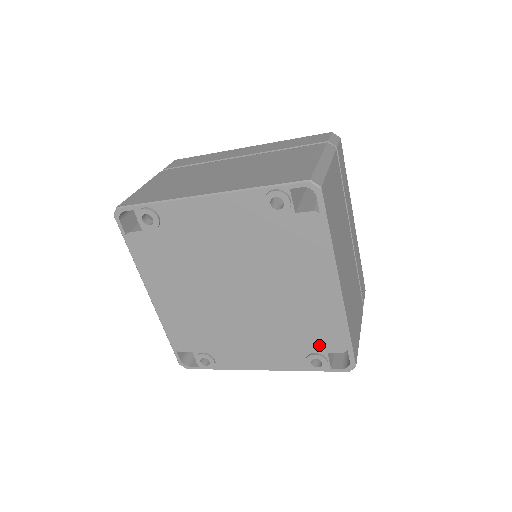
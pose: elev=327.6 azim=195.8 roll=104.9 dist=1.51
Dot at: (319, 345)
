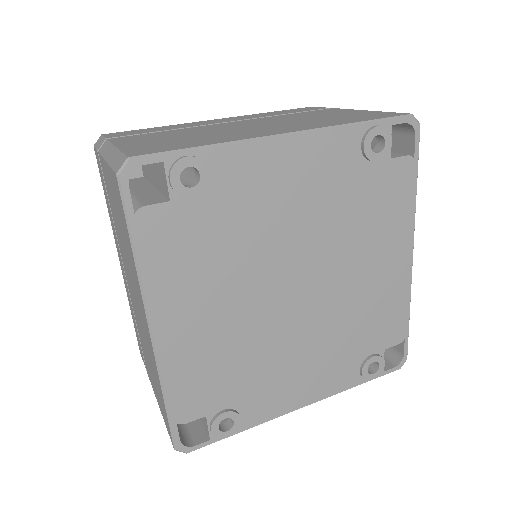
Dot at: (378, 342)
